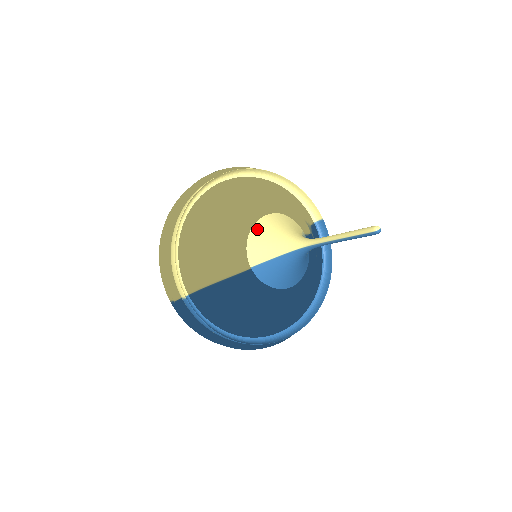
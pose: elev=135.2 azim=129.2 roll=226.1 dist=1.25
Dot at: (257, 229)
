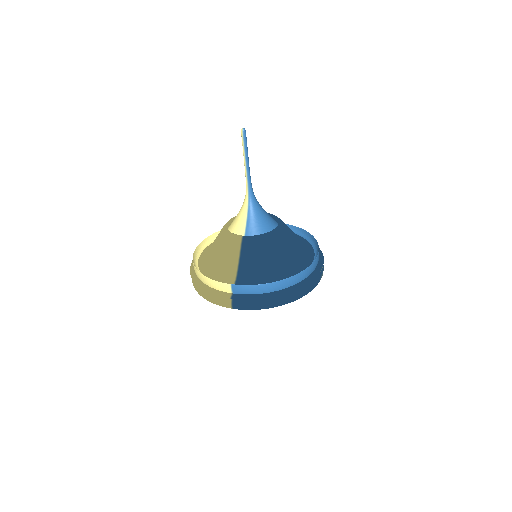
Dot at: (230, 226)
